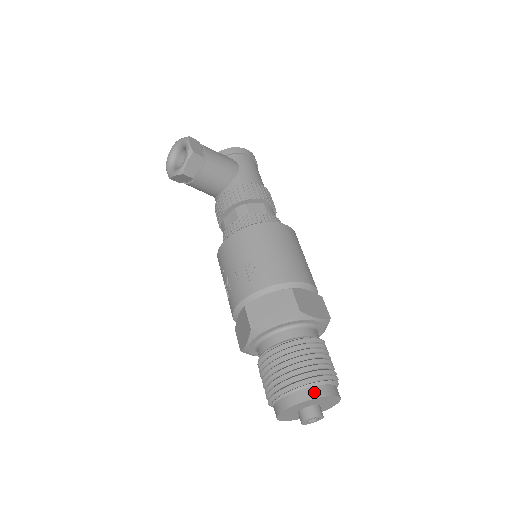
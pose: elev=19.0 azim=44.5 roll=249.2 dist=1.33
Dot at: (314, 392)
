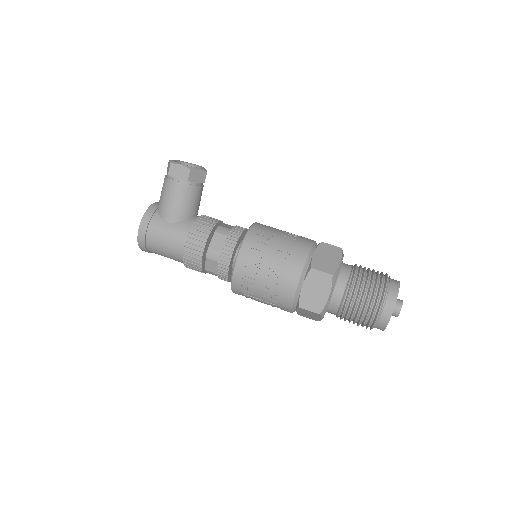
Dot at: occluded
